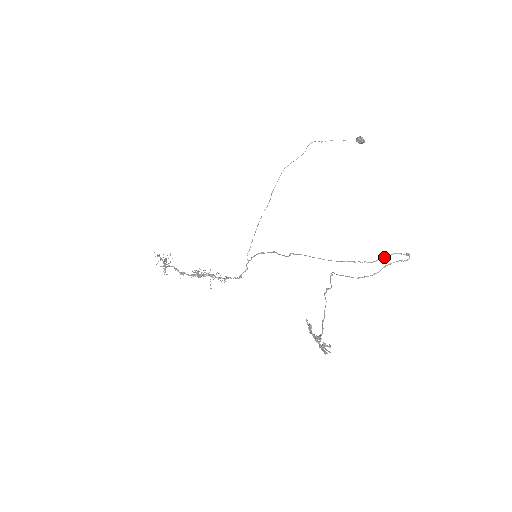
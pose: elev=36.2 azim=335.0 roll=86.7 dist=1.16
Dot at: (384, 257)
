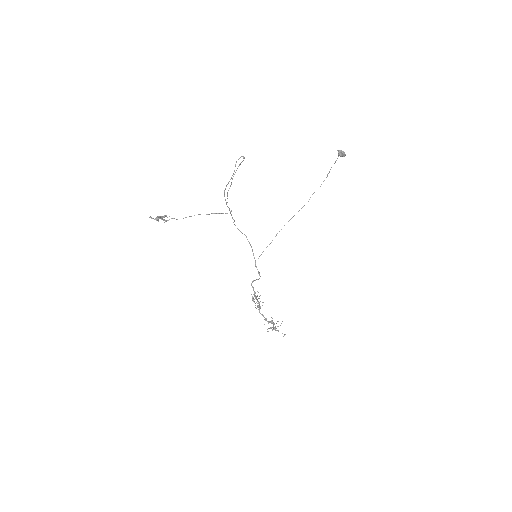
Dot at: occluded
